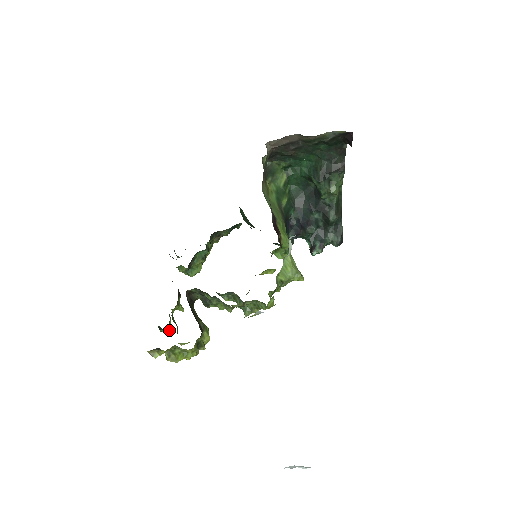
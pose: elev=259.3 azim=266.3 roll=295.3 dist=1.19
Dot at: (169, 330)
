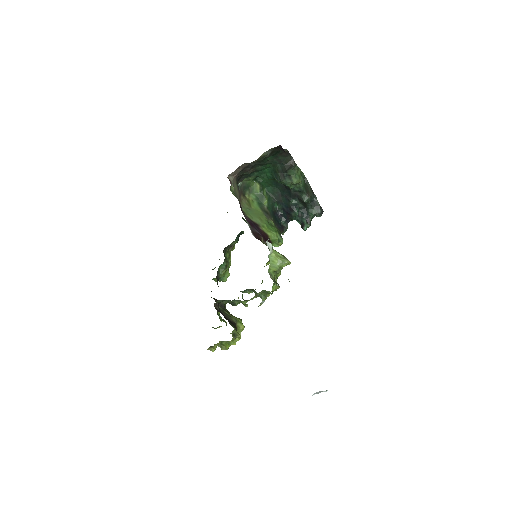
Dot at: (221, 326)
